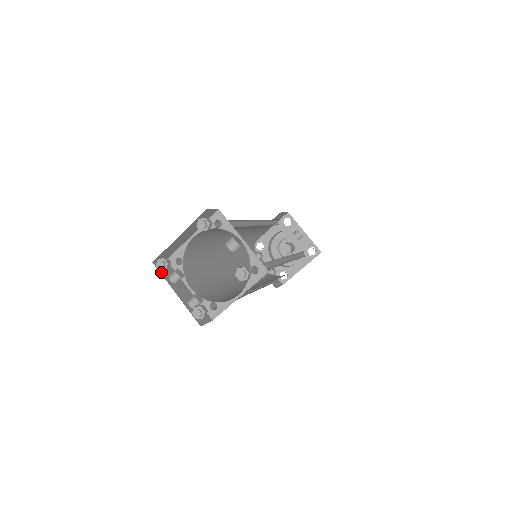
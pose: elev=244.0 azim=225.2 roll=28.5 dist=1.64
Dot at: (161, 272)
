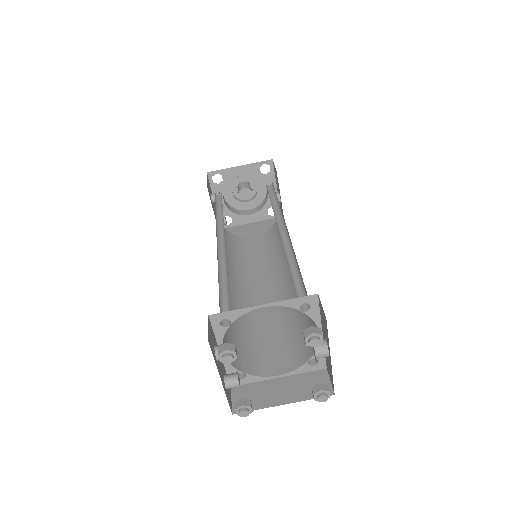
Dot at: (213, 352)
